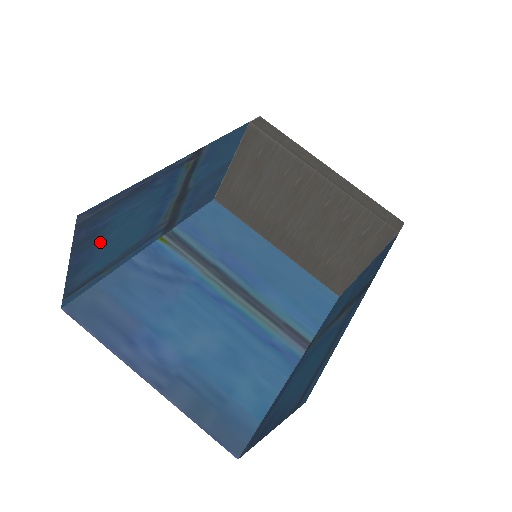
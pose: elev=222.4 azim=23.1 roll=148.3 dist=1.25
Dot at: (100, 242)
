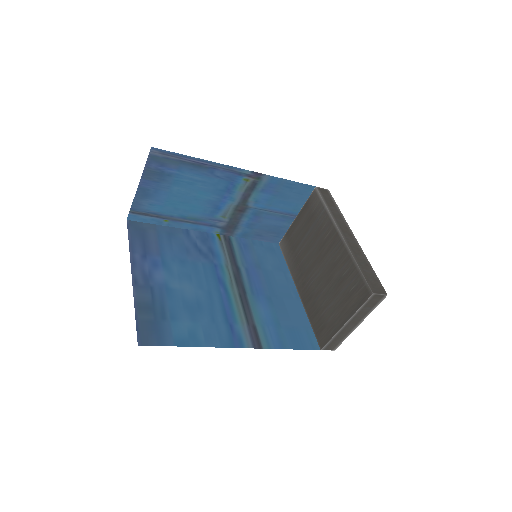
Dot at: (165, 186)
